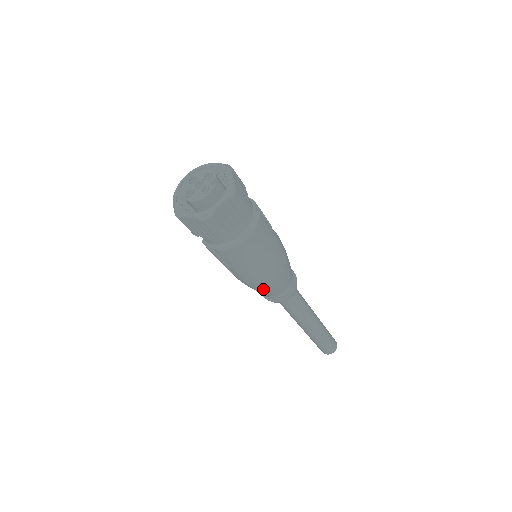
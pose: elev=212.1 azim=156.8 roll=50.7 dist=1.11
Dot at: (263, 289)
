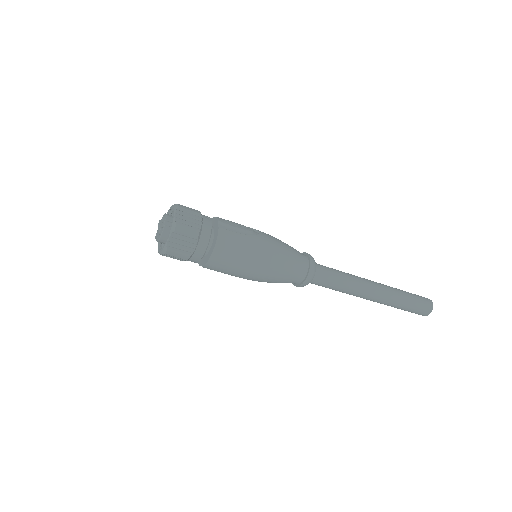
Dot at: (270, 281)
